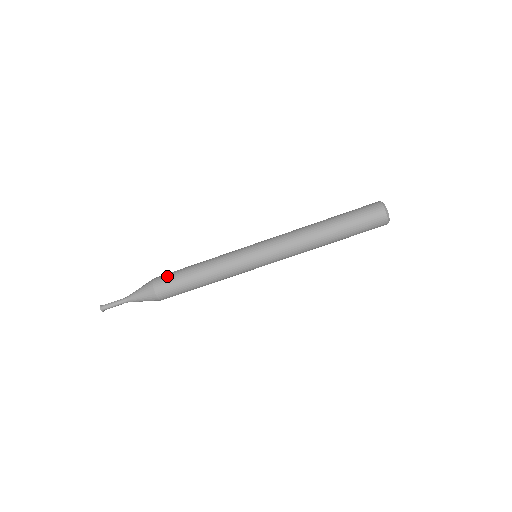
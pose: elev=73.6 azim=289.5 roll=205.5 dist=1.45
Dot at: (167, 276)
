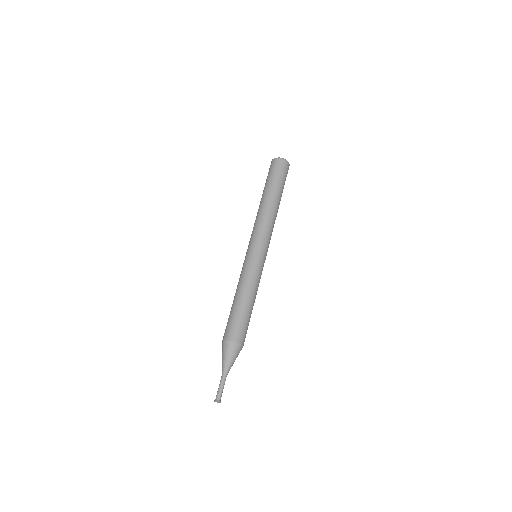
Dot at: (232, 326)
